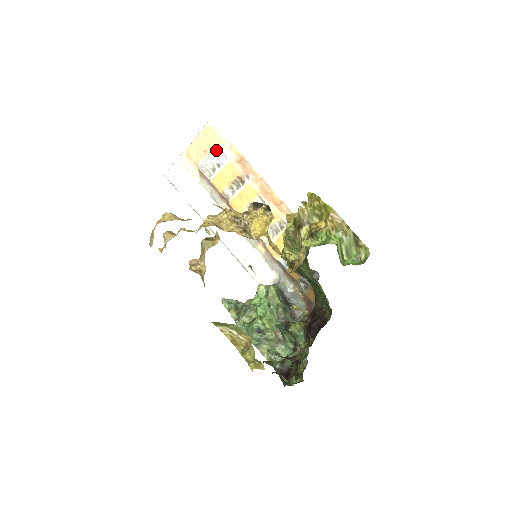
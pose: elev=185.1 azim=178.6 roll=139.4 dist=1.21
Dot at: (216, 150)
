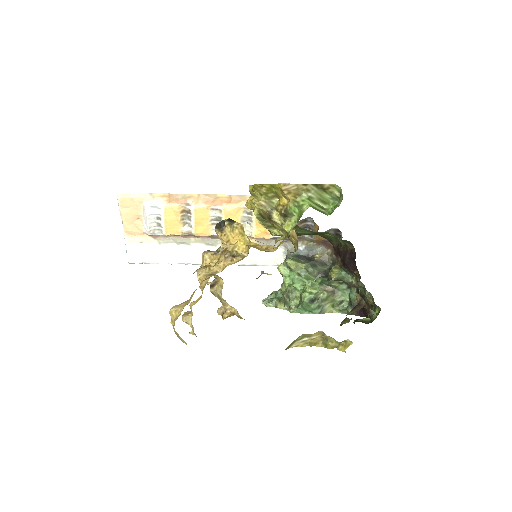
Dot at: (145, 210)
